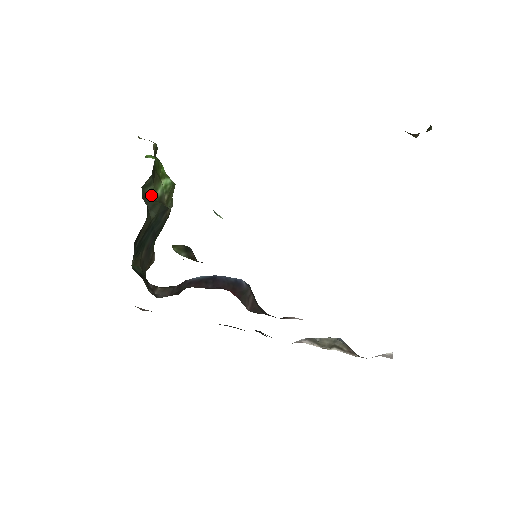
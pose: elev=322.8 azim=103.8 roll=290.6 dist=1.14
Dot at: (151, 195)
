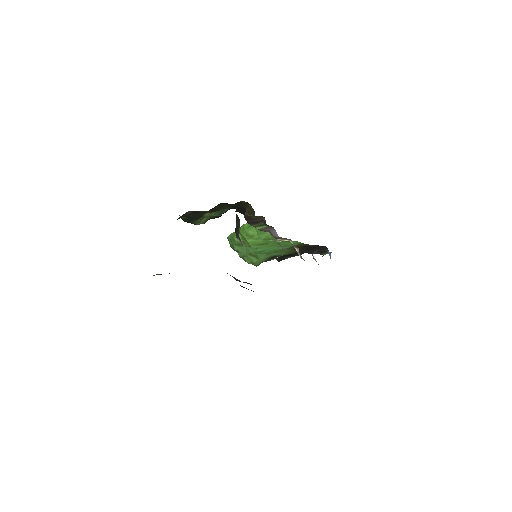
Dot at: occluded
